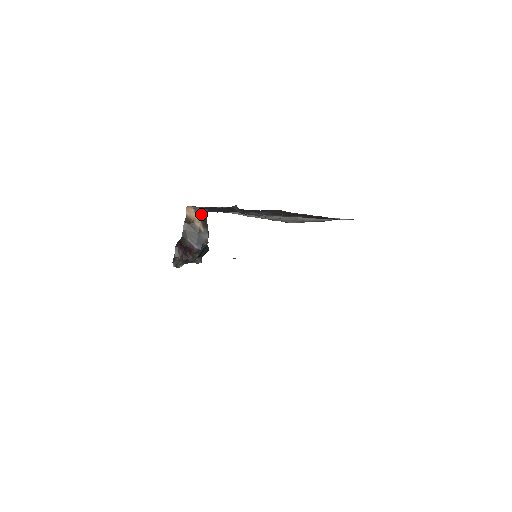
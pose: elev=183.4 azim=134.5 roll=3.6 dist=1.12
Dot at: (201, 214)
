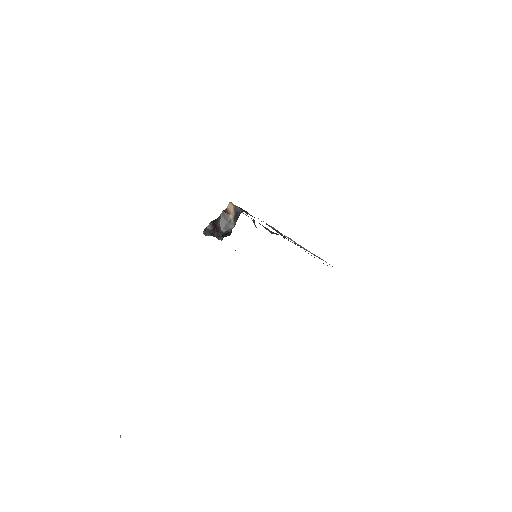
Dot at: (237, 211)
